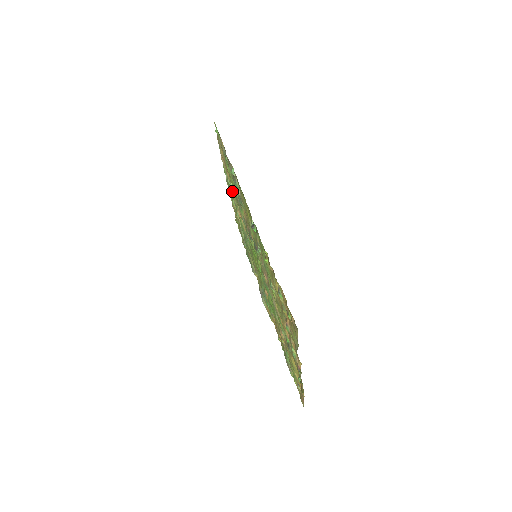
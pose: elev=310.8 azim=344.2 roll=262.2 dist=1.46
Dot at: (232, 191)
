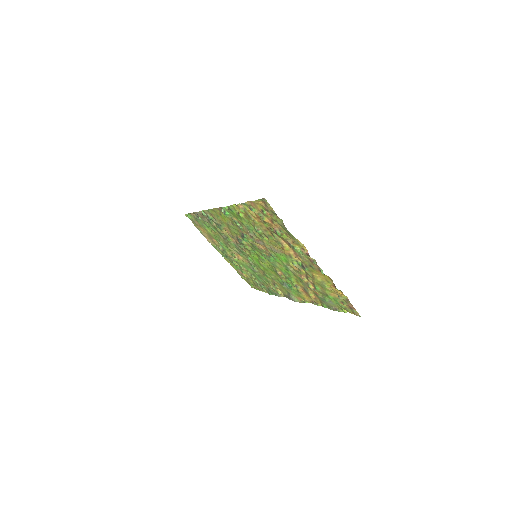
Dot at: (221, 243)
